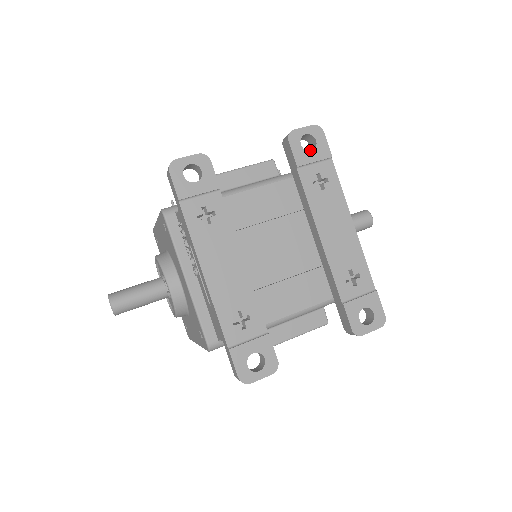
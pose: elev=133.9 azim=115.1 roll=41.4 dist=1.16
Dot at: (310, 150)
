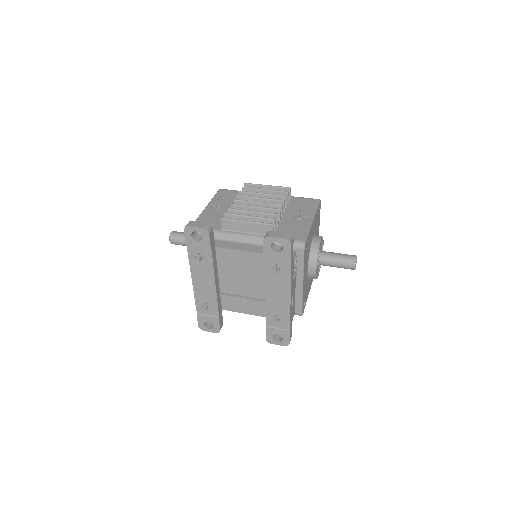
Dot at: occluded
